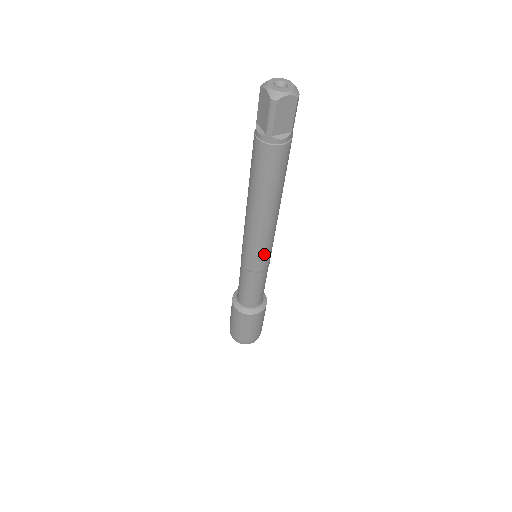
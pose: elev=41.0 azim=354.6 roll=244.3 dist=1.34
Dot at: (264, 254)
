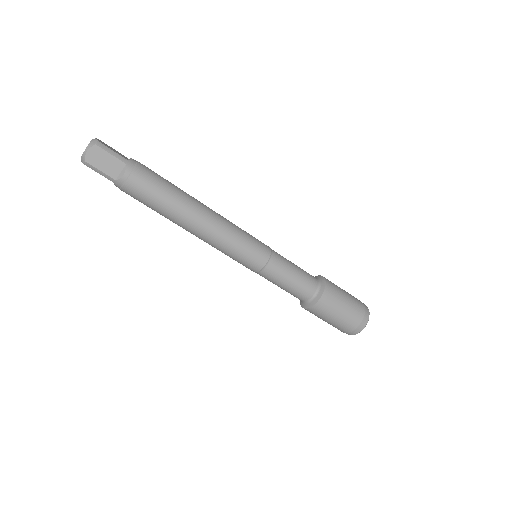
Dot at: (244, 251)
